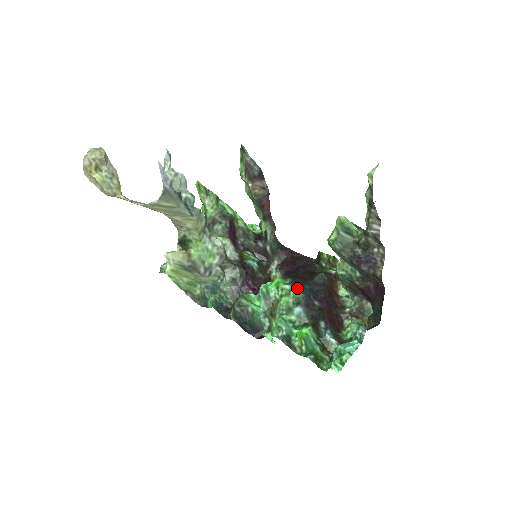
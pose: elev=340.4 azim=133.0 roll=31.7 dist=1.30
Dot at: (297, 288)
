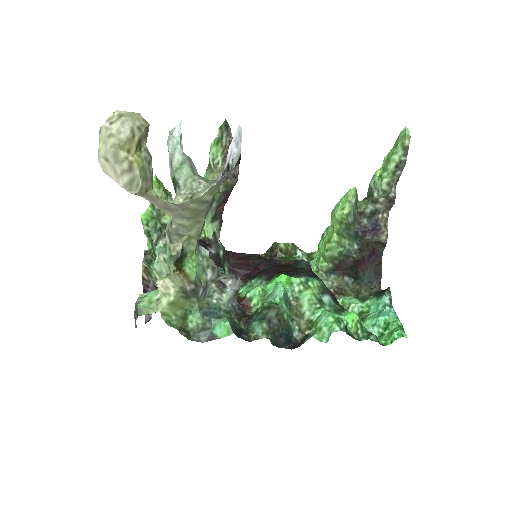
Dot at: (311, 278)
